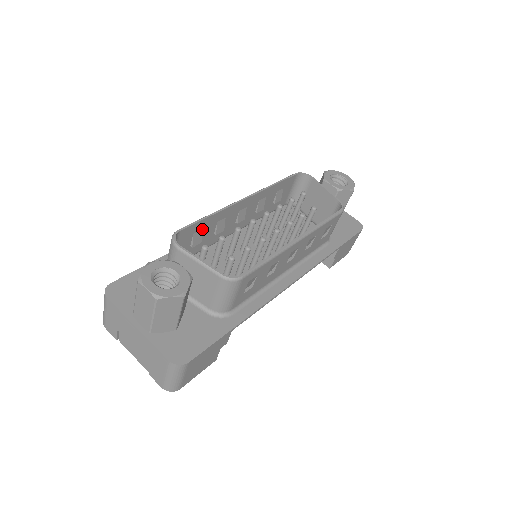
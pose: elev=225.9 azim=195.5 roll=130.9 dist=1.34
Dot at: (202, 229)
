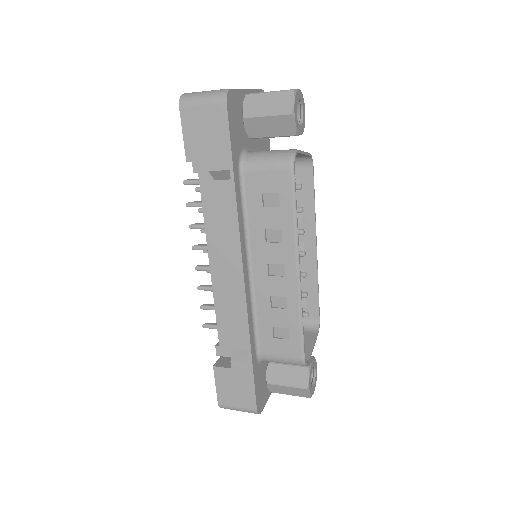
Dot at: (290, 327)
